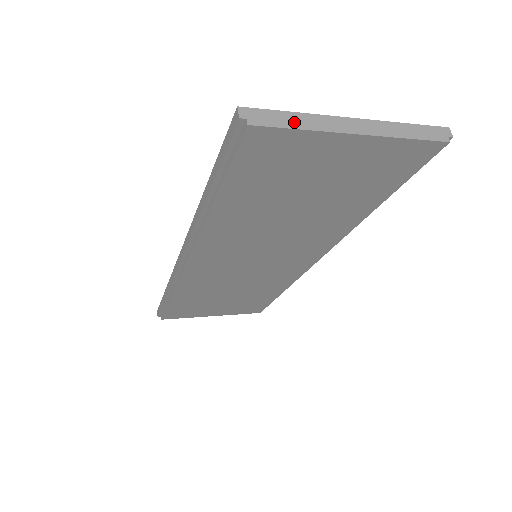
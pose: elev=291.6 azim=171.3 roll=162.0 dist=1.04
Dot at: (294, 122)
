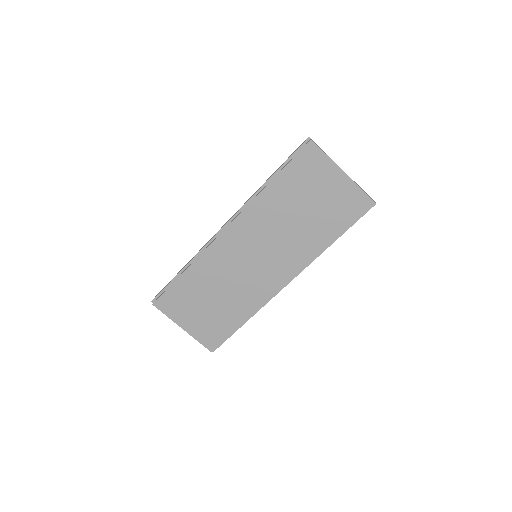
Dot at: occluded
